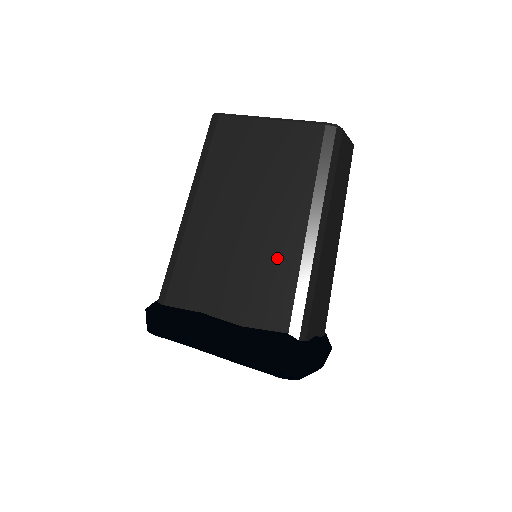
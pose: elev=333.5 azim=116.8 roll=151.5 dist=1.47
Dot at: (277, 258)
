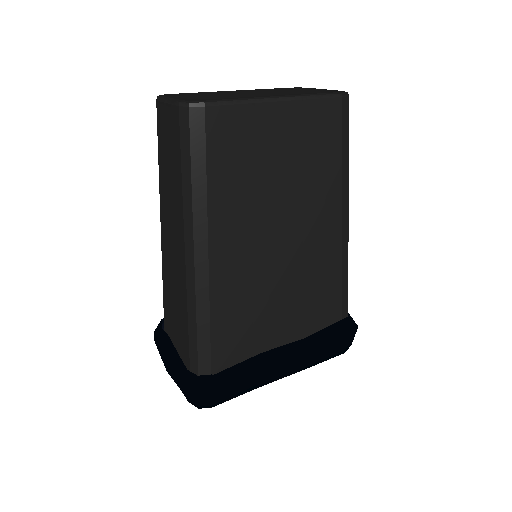
Dot at: (321, 260)
